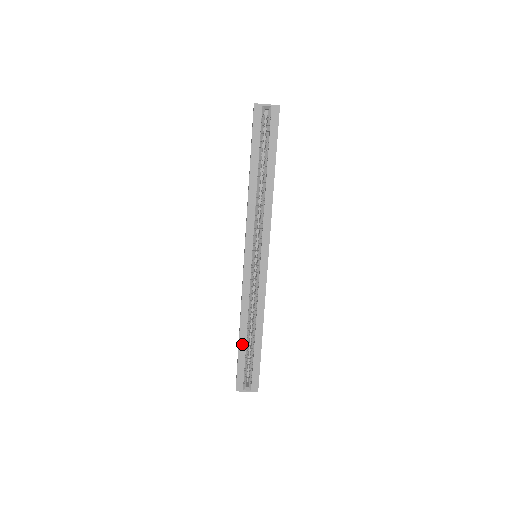
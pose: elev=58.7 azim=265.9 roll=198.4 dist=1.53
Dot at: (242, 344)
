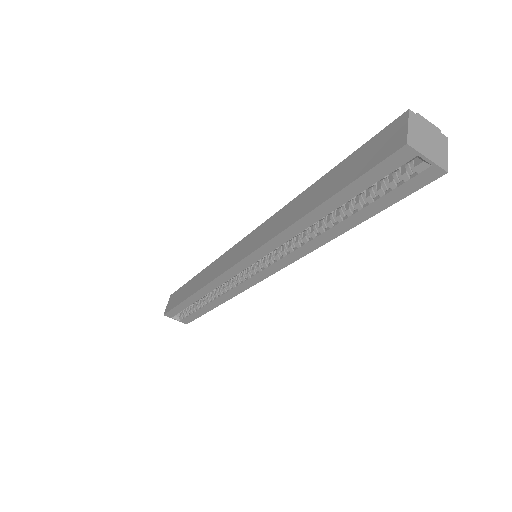
Dot at: (189, 301)
